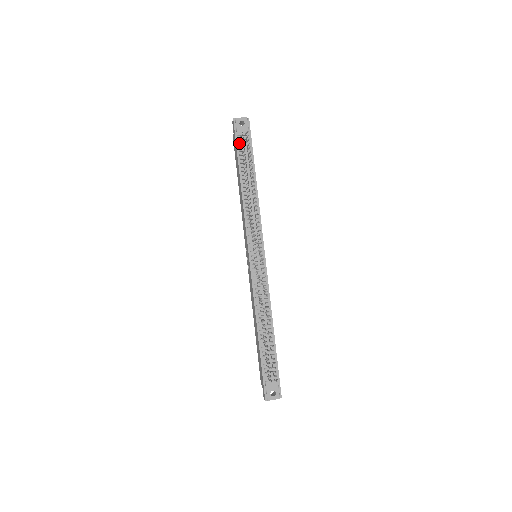
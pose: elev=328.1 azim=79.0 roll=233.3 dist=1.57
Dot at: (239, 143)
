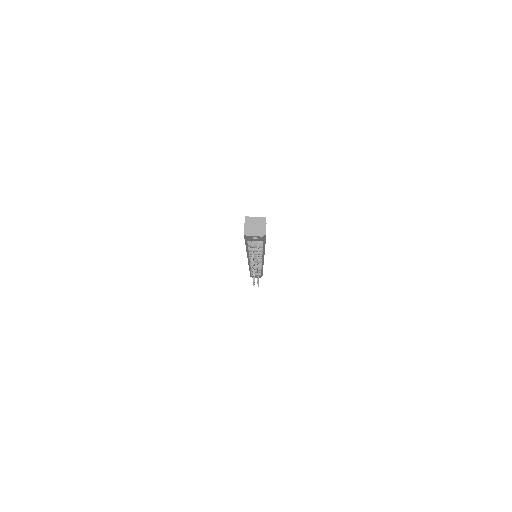
Dot at: (249, 242)
